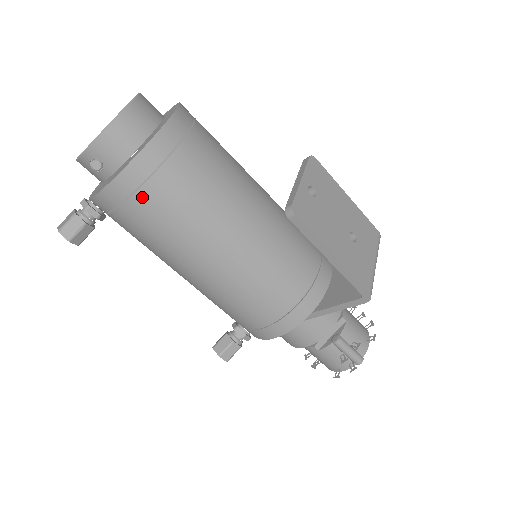
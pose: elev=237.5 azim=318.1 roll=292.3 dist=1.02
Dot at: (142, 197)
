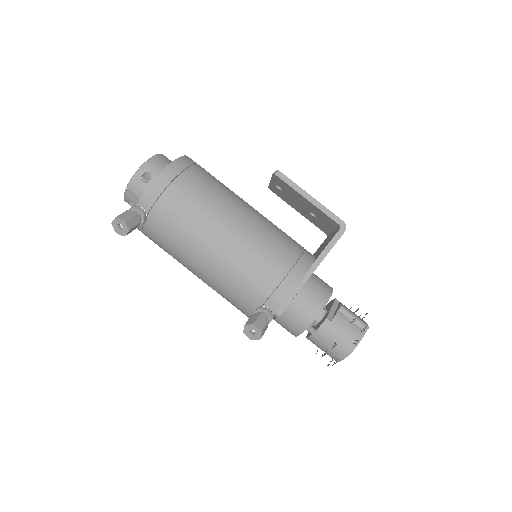
Dot at: (183, 179)
